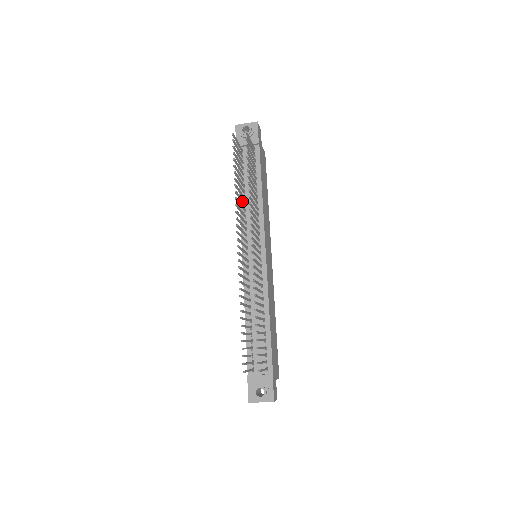
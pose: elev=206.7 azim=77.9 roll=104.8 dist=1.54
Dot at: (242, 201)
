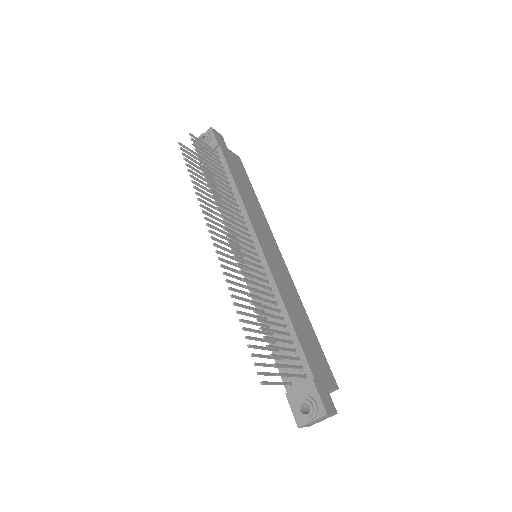
Dot at: (216, 205)
